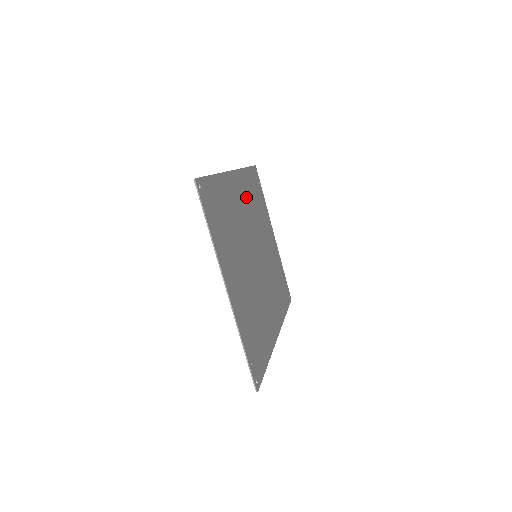
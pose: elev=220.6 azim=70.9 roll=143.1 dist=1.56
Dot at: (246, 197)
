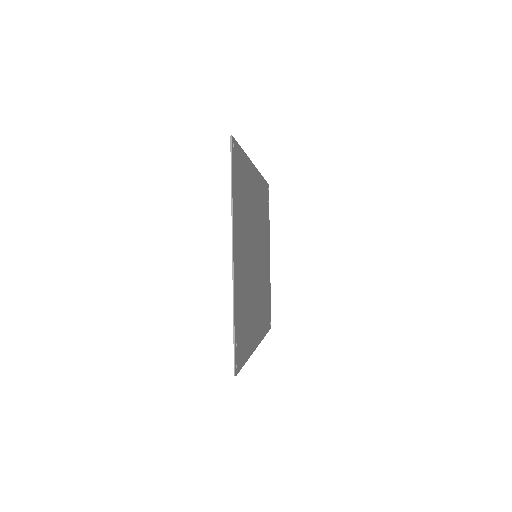
Dot at: (259, 199)
